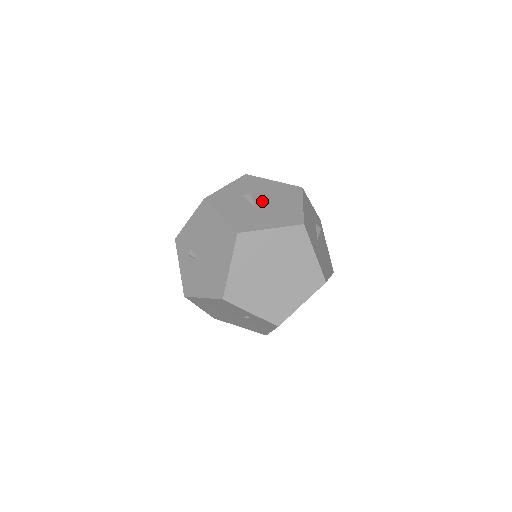
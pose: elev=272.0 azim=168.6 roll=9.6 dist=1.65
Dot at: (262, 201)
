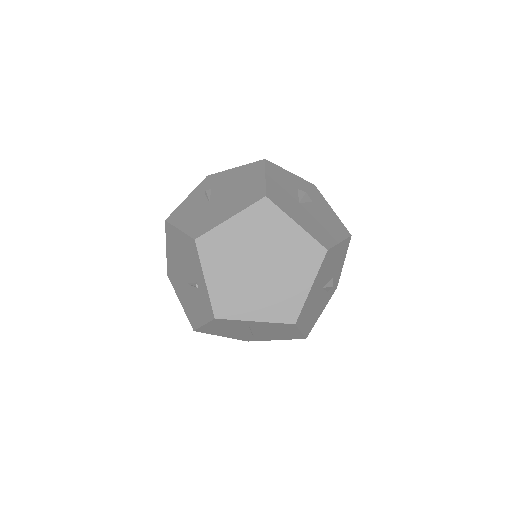
Dot at: (309, 206)
